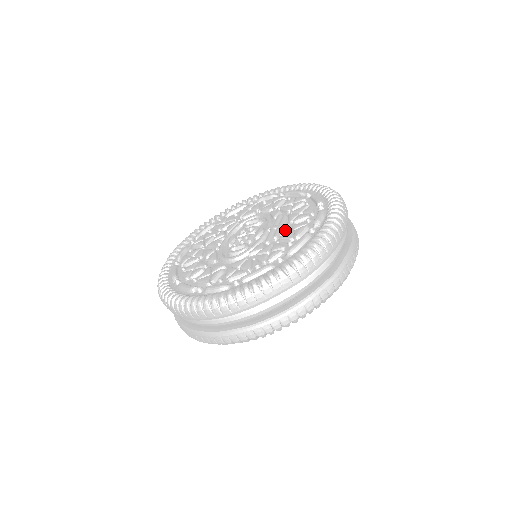
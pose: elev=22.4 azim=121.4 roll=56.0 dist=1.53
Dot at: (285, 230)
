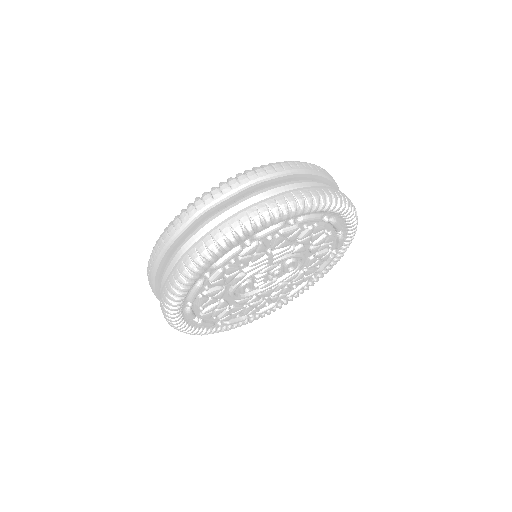
Dot at: occluded
